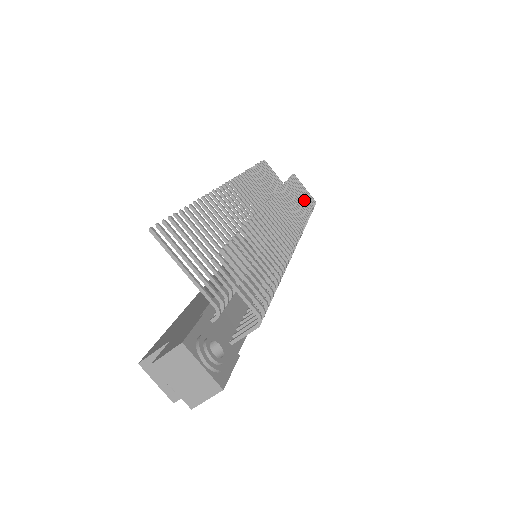
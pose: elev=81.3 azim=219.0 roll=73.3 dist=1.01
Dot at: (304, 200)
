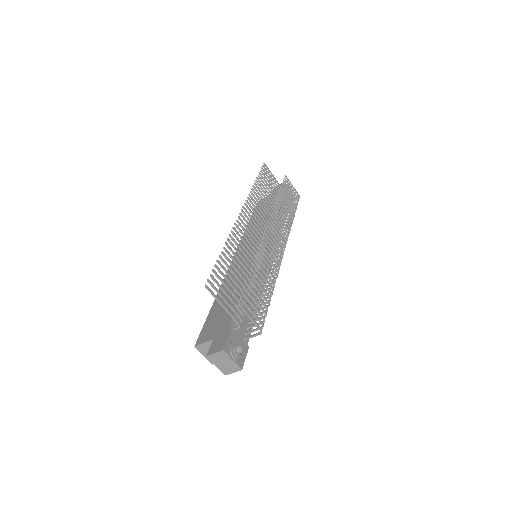
Dot at: (291, 203)
